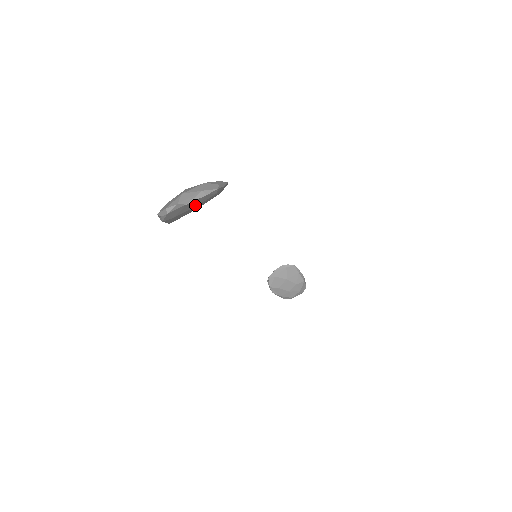
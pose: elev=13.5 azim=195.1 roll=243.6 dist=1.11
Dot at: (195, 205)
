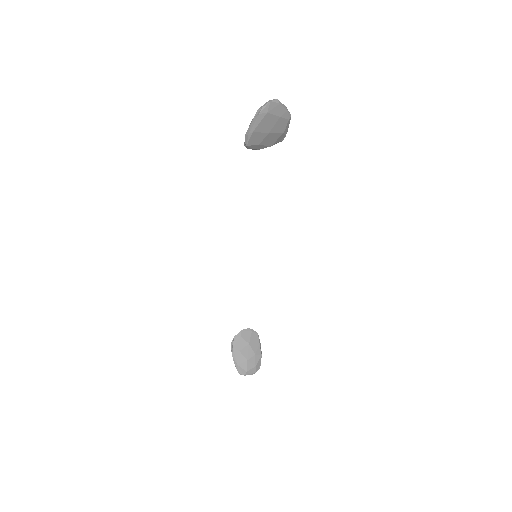
Dot at: (279, 114)
